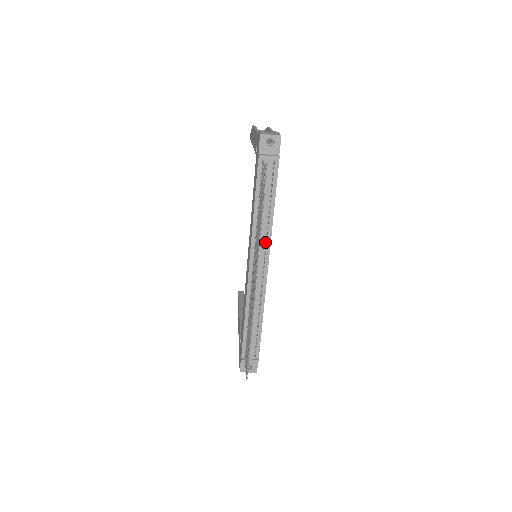
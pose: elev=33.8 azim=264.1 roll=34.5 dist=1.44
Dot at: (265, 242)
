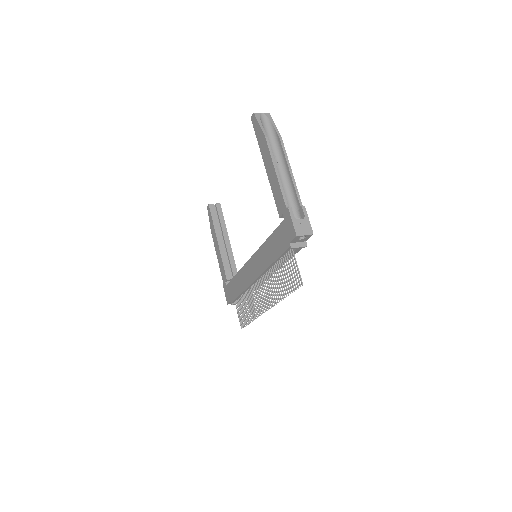
Dot at: occluded
